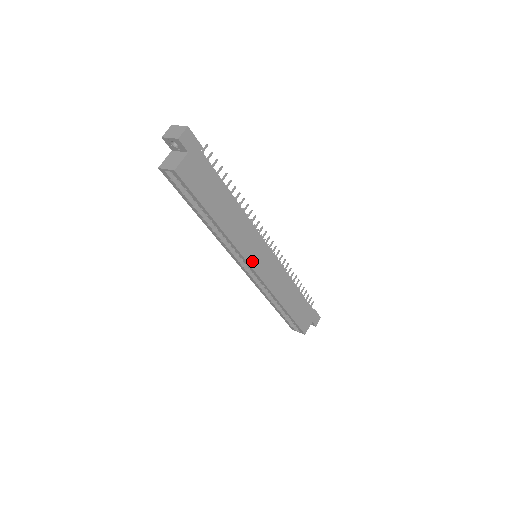
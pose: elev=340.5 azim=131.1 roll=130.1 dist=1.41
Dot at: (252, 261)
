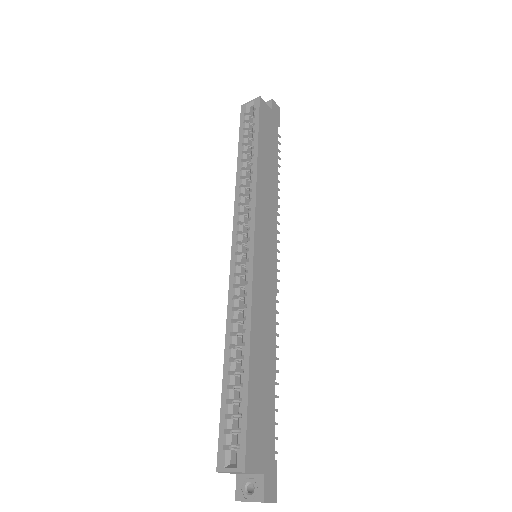
Dot at: (258, 231)
